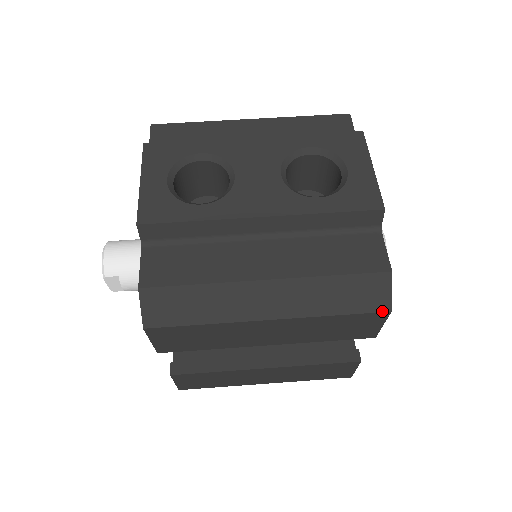
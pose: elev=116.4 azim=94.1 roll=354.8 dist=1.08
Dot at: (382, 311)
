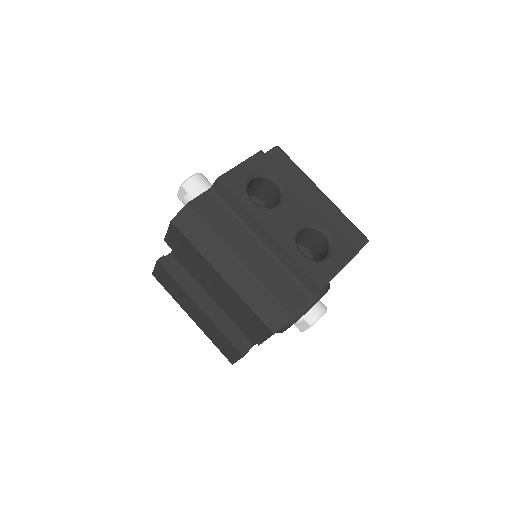
Dot at: (270, 329)
